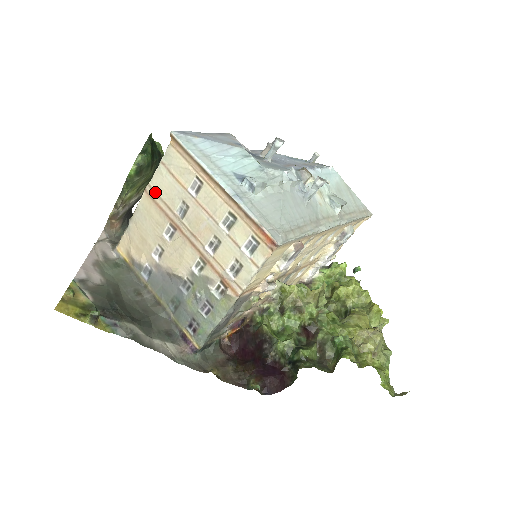
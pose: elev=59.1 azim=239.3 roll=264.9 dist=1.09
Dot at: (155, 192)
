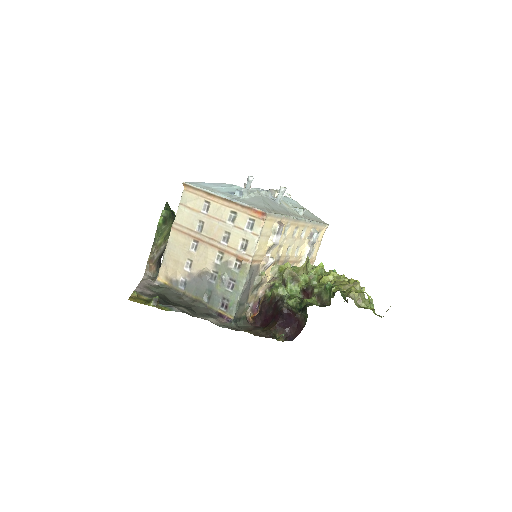
Dot at: (179, 225)
